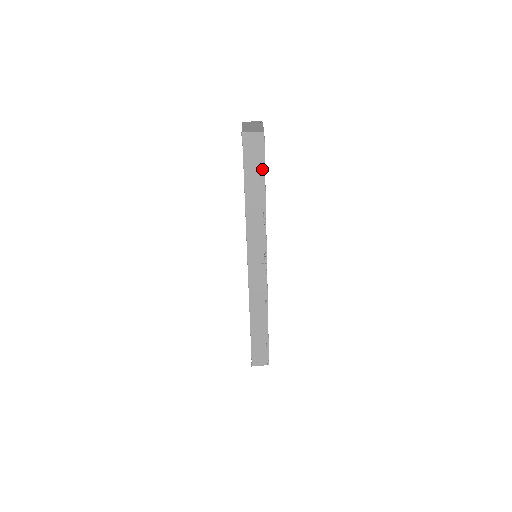
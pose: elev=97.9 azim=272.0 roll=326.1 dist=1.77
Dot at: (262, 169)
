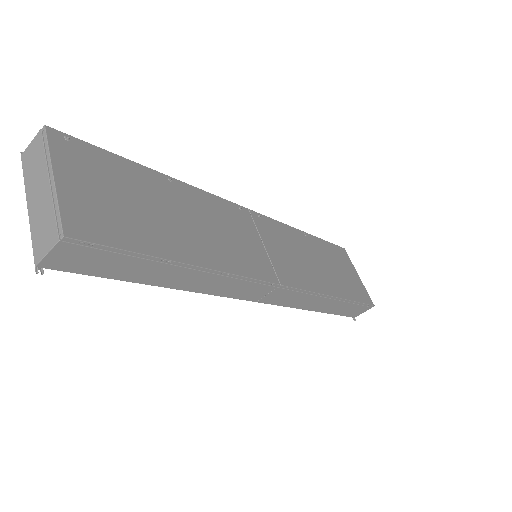
Dot at: (138, 257)
